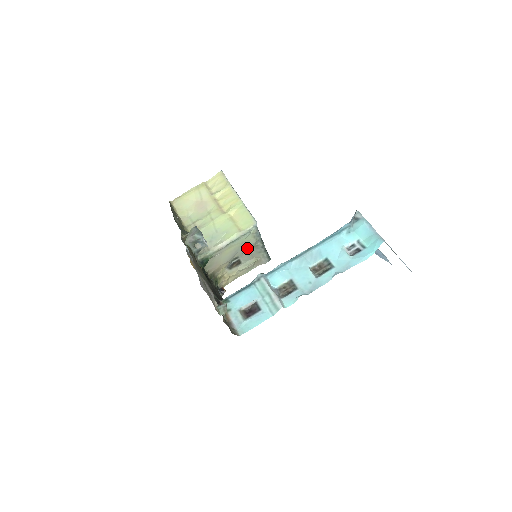
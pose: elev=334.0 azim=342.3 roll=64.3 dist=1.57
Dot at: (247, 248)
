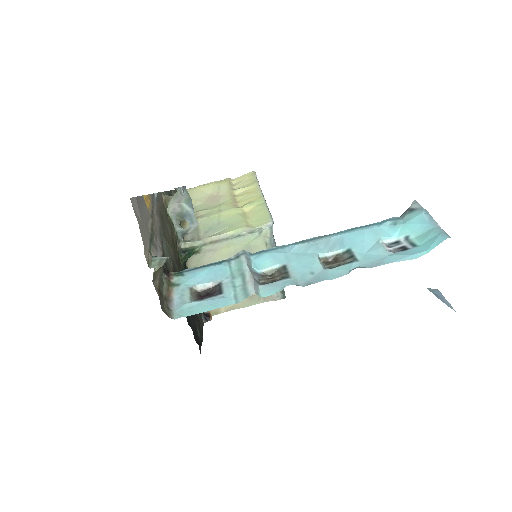
Dot at: occluded
